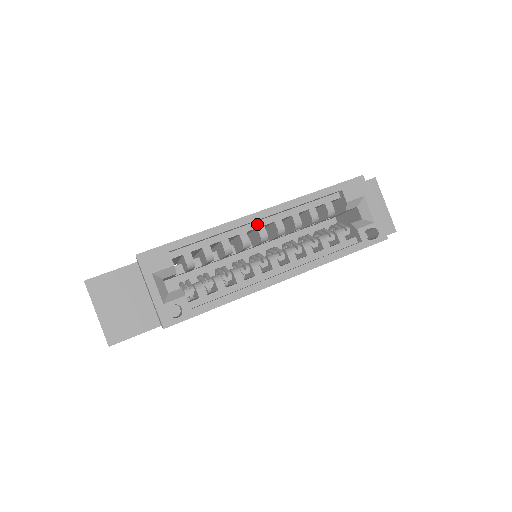
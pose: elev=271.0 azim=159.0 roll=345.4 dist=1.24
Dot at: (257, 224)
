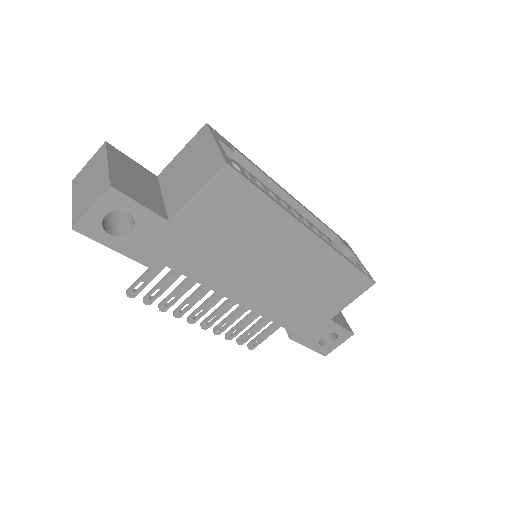
Dot at: (285, 203)
